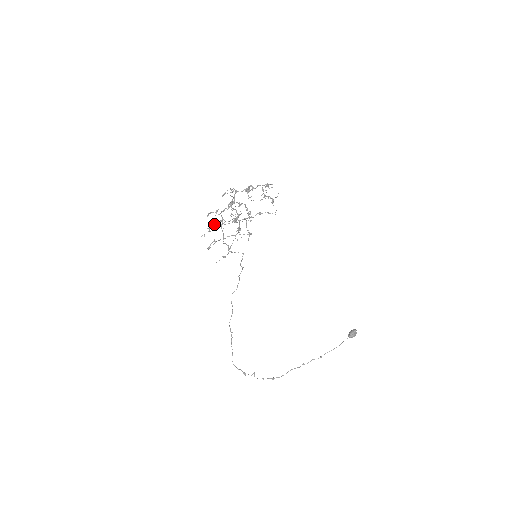
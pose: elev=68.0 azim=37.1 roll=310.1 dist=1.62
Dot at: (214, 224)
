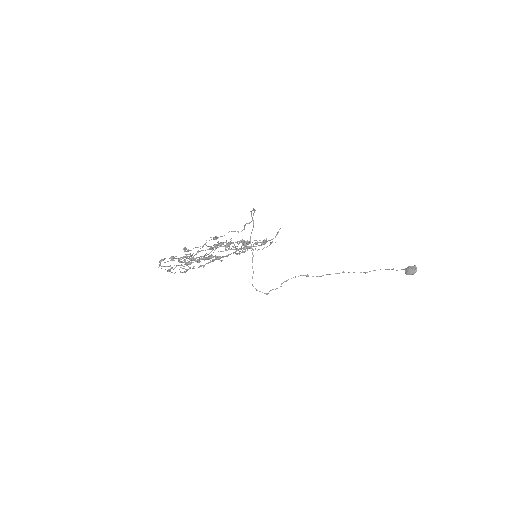
Dot at: (176, 258)
